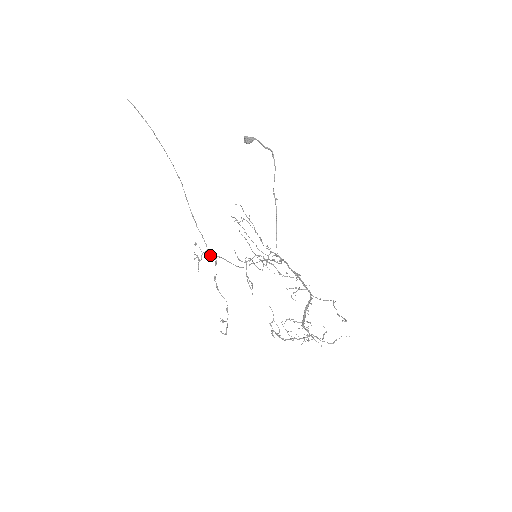
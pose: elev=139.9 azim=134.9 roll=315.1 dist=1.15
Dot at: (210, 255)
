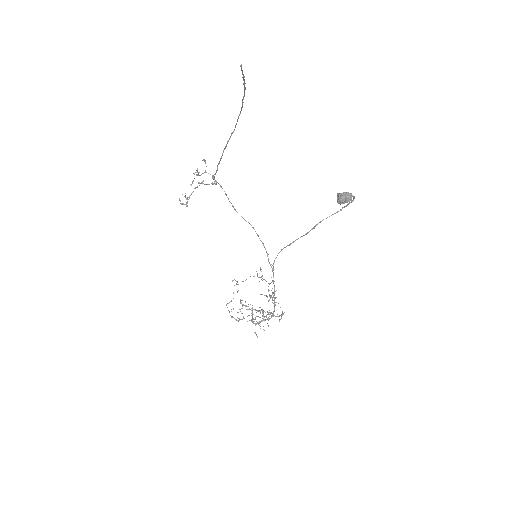
Dot at: (213, 179)
